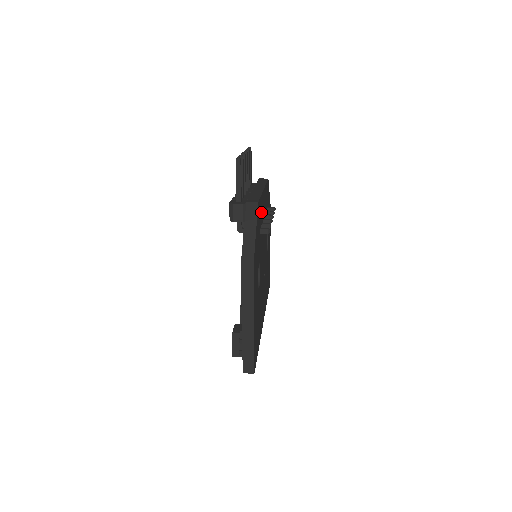
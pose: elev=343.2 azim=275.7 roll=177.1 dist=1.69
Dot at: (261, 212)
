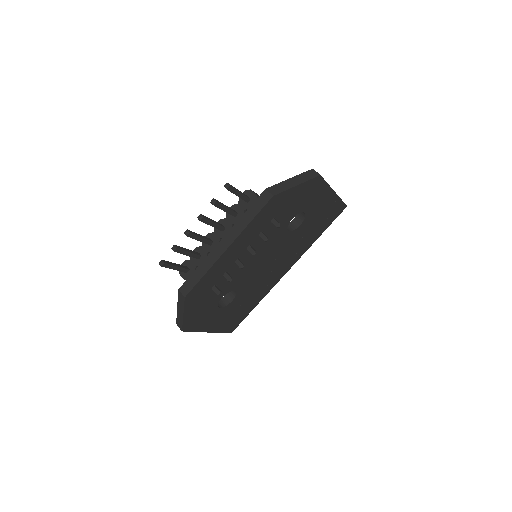
Dot at: (216, 274)
